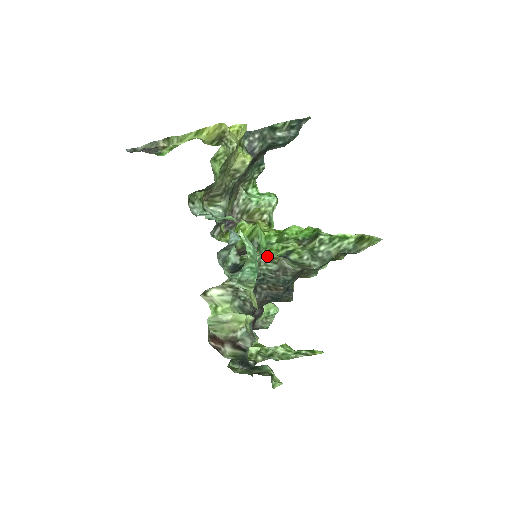
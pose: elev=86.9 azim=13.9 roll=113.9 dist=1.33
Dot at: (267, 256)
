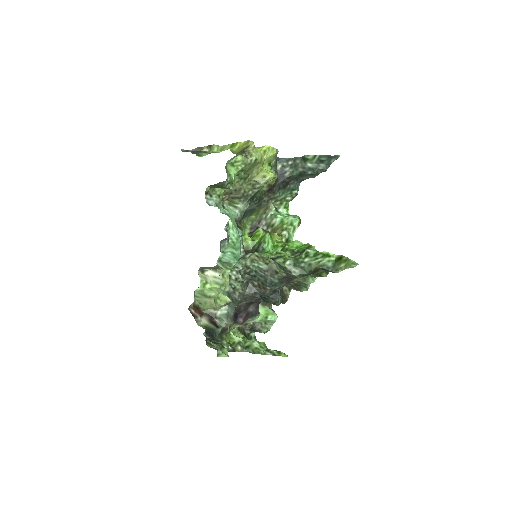
Dot at: (258, 254)
